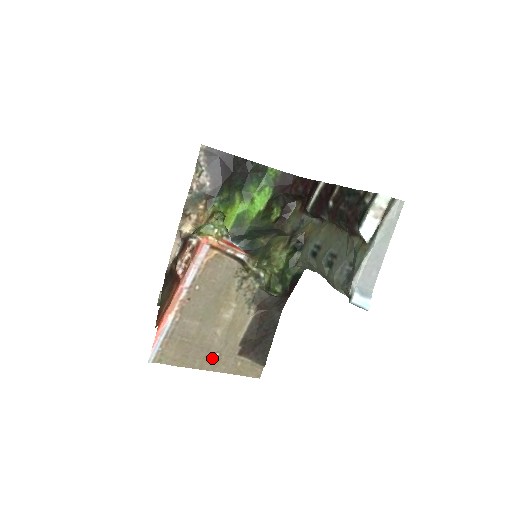
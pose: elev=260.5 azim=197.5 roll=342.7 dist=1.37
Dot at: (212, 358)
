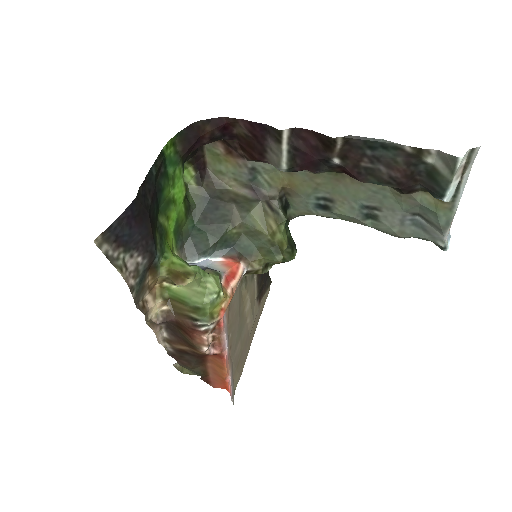
Dot at: (251, 334)
